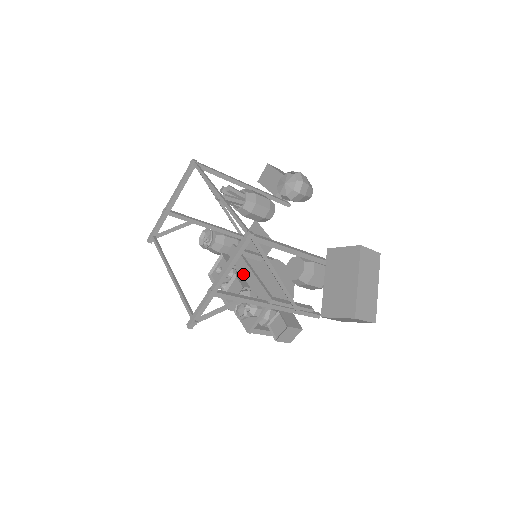
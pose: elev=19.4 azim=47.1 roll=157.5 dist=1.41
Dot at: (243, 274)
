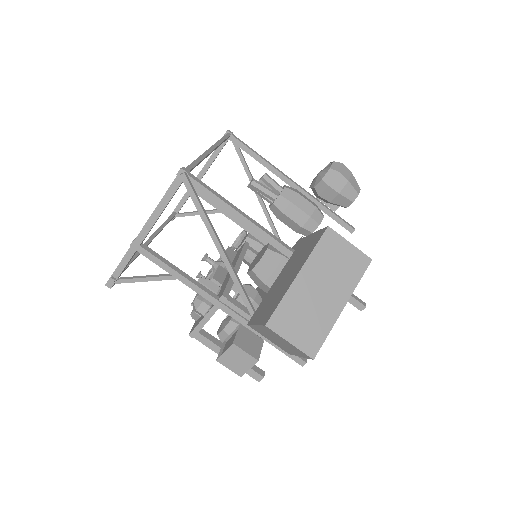
Dot at: occluded
